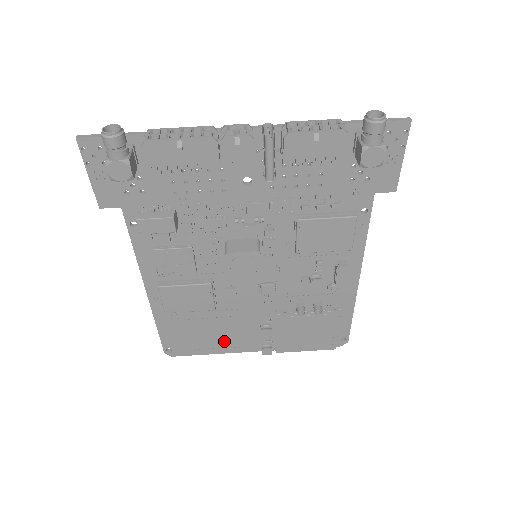
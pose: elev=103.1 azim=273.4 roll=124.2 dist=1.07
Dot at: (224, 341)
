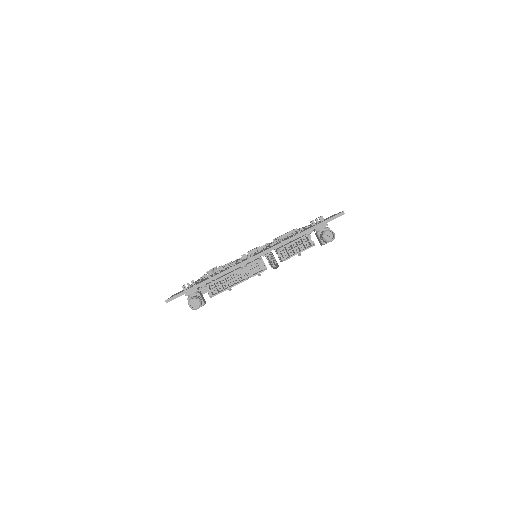
Dot at: occluded
